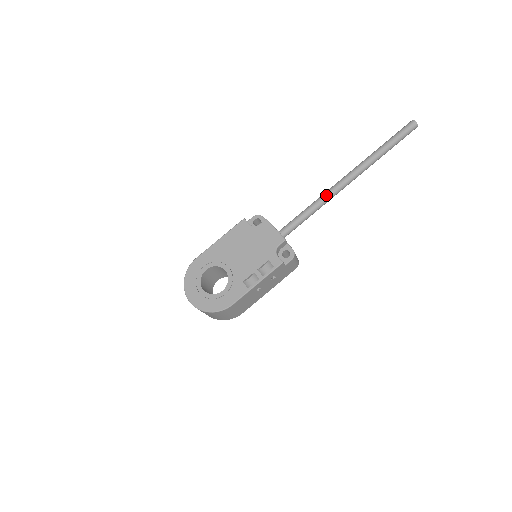
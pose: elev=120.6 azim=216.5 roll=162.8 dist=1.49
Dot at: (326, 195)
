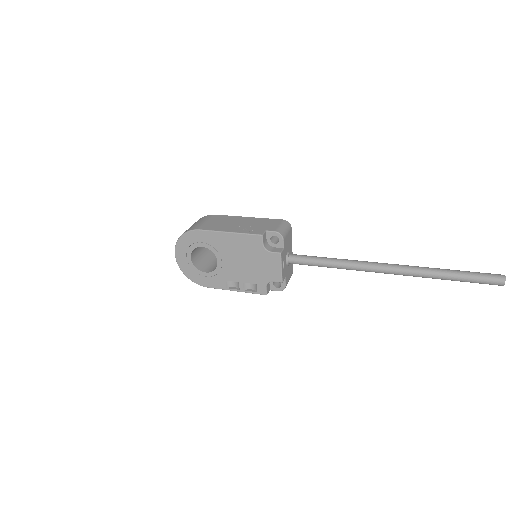
Dot at: (354, 268)
